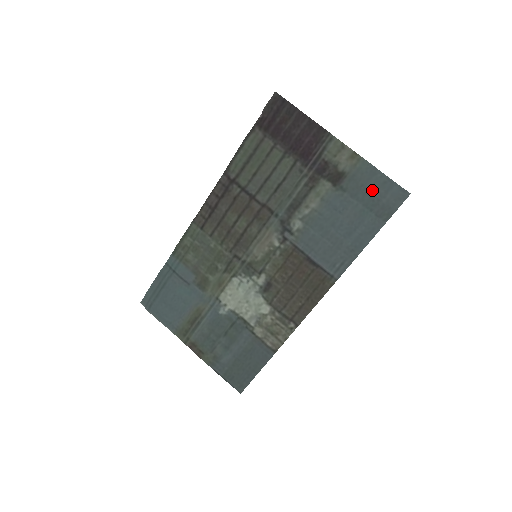
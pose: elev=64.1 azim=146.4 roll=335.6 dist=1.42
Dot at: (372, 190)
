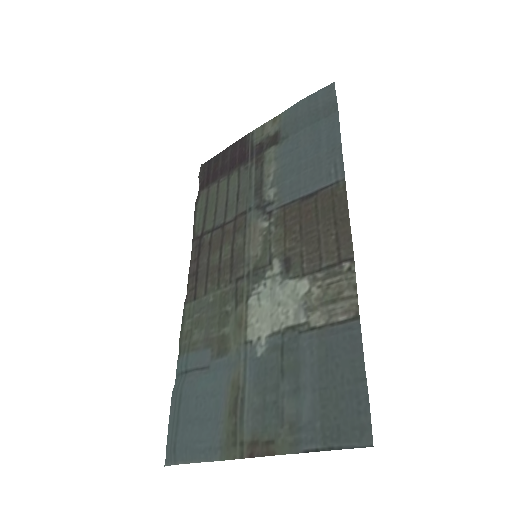
Dot at: (305, 112)
